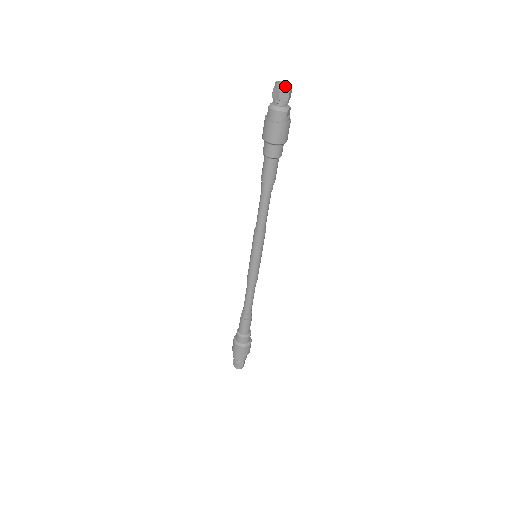
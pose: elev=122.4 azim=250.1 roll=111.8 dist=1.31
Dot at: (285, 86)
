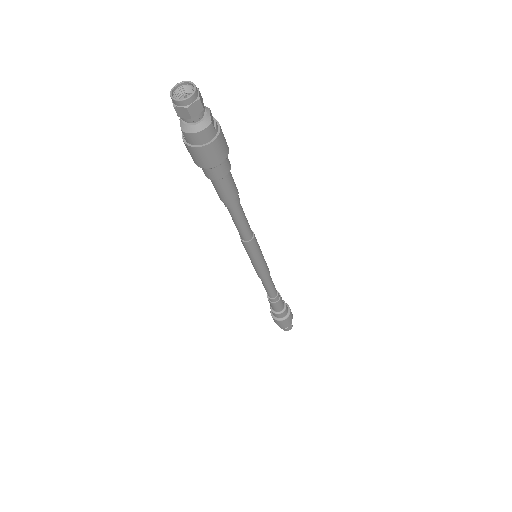
Dot at: (189, 97)
